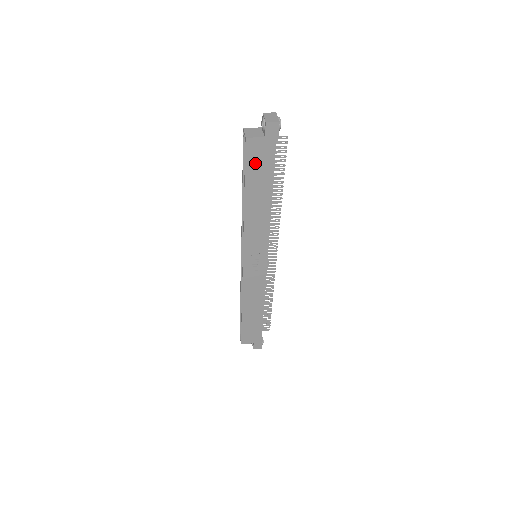
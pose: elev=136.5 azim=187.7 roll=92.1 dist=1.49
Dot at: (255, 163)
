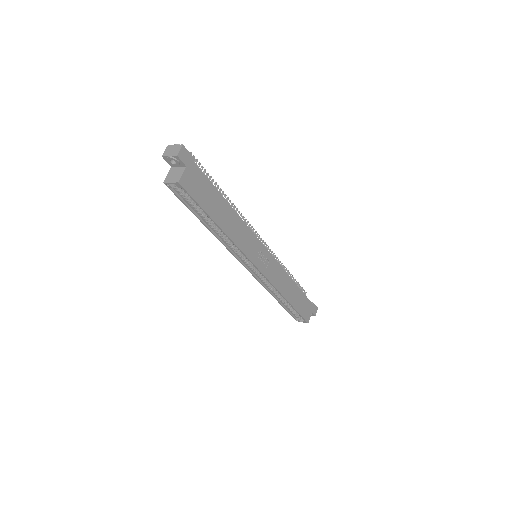
Dot at: (199, 192)
